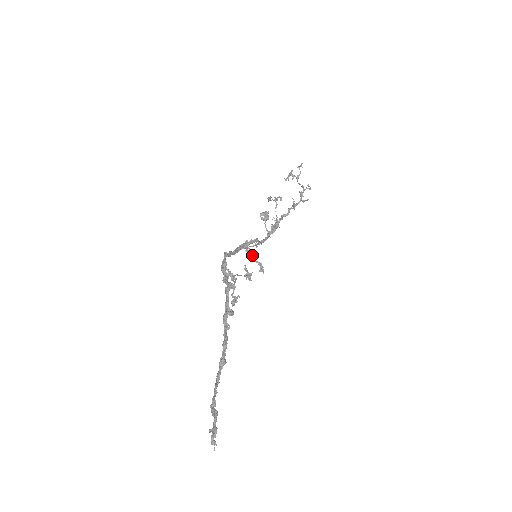
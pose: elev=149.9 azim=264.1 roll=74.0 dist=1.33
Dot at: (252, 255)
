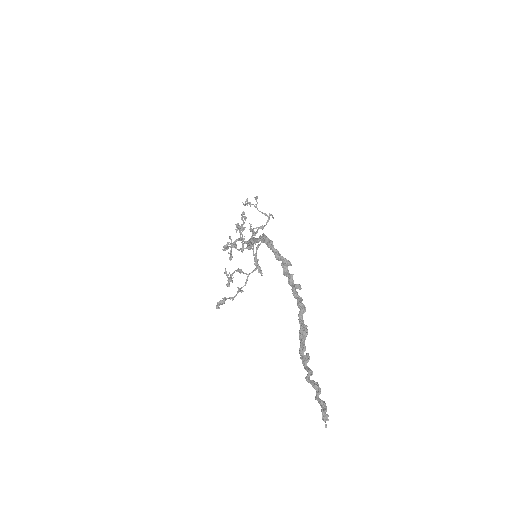
Dot at: occluded
